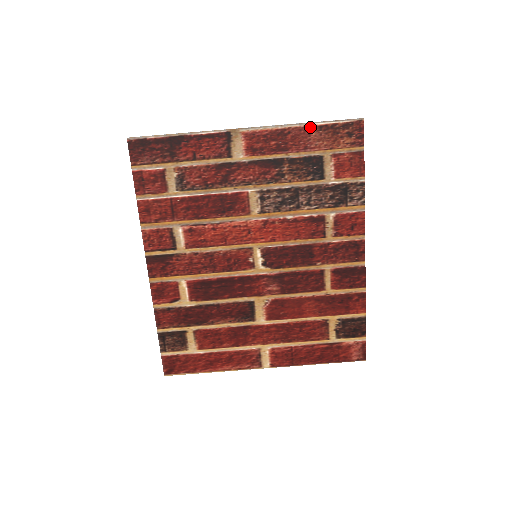
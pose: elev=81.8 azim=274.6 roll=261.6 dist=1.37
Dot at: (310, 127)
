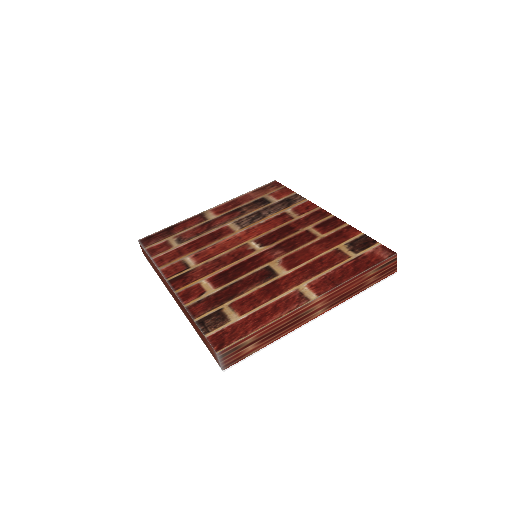
Dot at: (248, 194)
